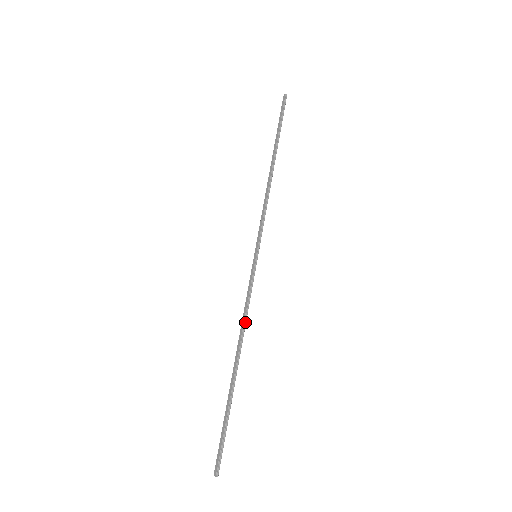
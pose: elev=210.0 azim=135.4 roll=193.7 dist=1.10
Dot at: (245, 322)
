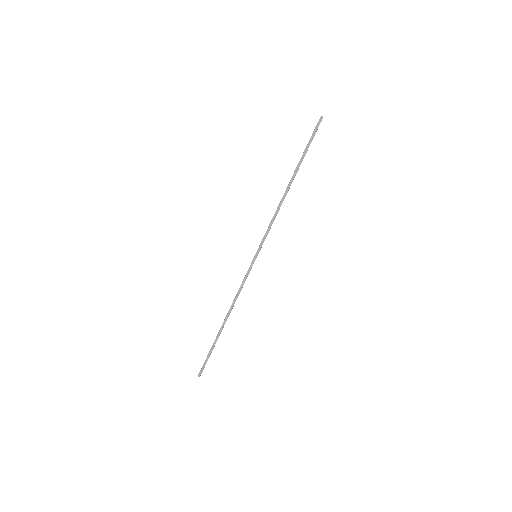
Dot at: occluded
